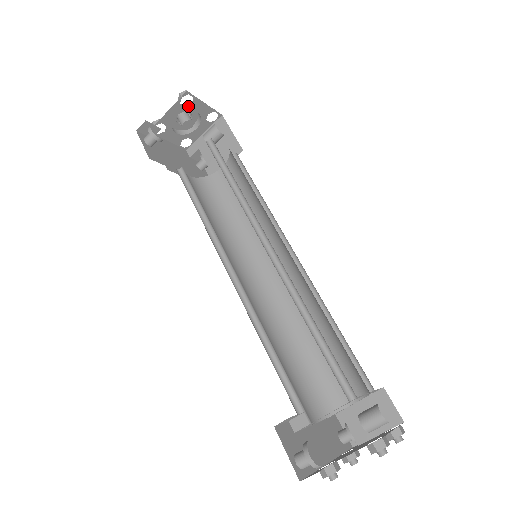
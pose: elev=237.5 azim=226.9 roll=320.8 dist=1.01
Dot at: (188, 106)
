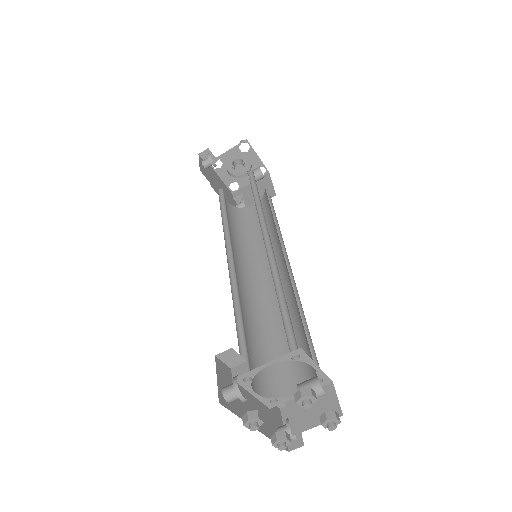
Dot at: (244, 153)
